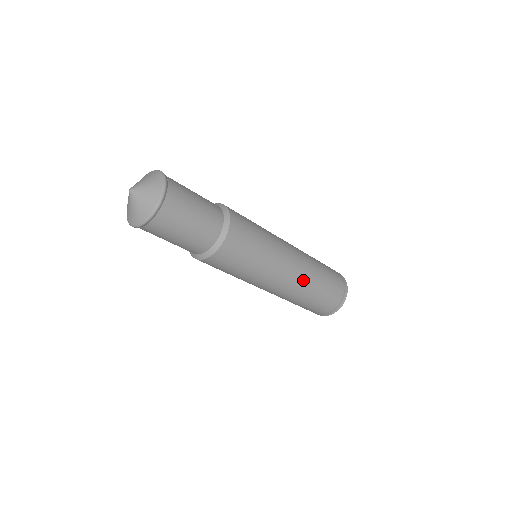
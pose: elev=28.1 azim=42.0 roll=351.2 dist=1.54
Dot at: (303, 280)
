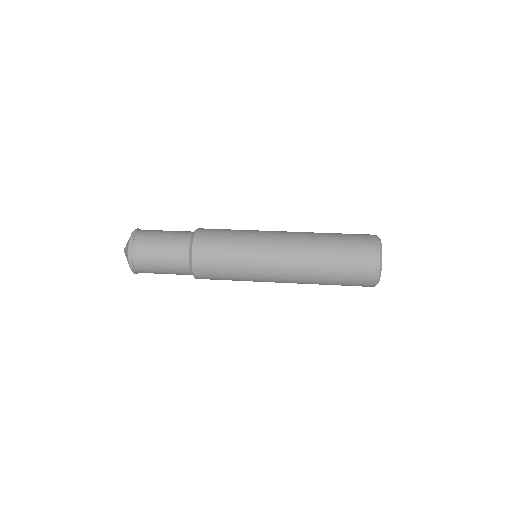
Dot at: (300, 273)
